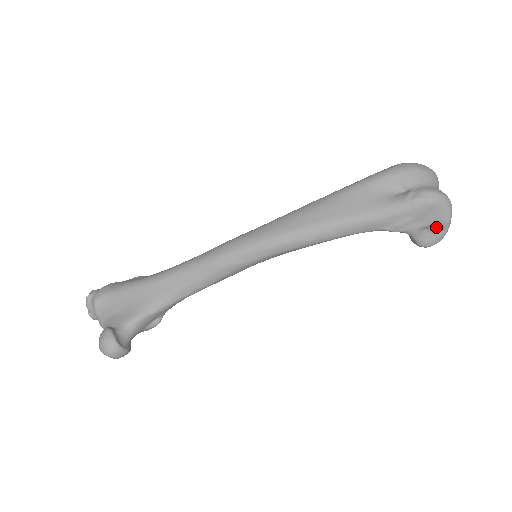
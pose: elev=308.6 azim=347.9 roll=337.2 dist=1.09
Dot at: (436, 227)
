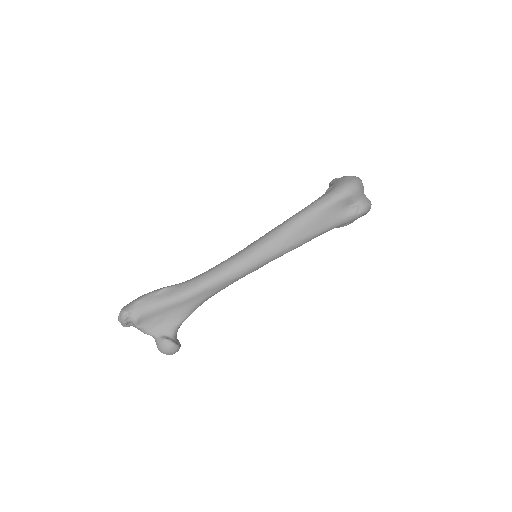
Dot at: occluded
